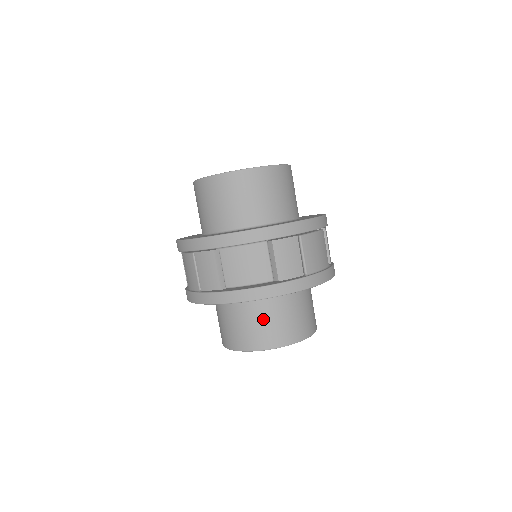
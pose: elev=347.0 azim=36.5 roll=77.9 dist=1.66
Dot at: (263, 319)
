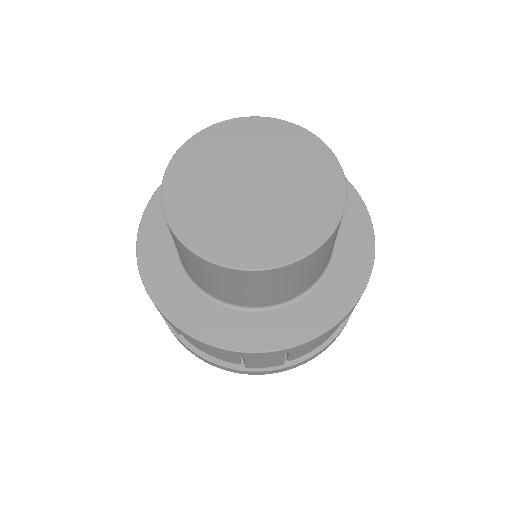
Dot at: occluded
